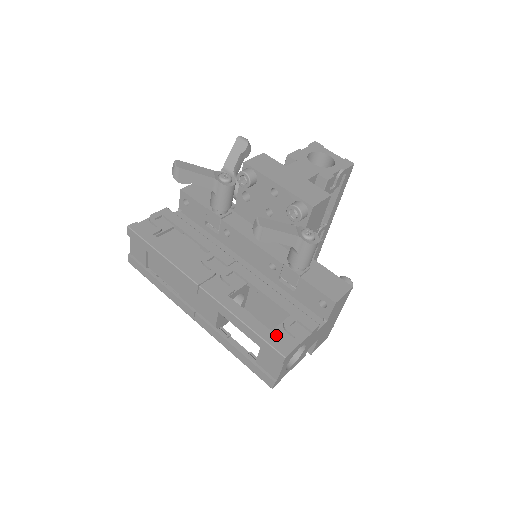
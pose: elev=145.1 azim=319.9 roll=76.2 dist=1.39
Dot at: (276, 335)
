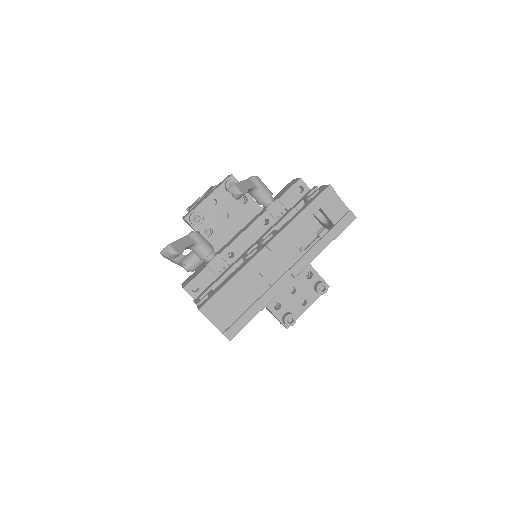
Dot at: (314, 196)
